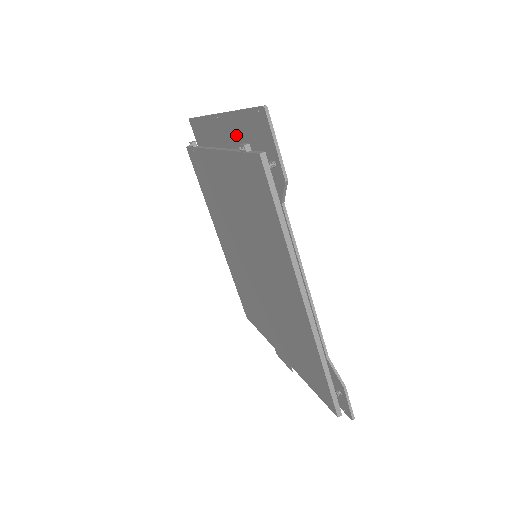
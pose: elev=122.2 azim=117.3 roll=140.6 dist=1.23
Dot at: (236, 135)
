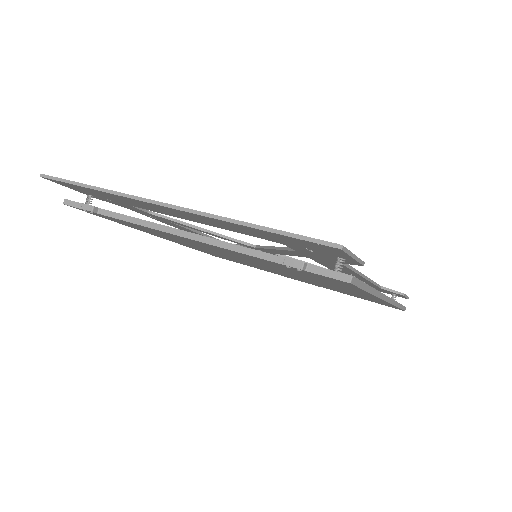
Dot at: (227, 226)
